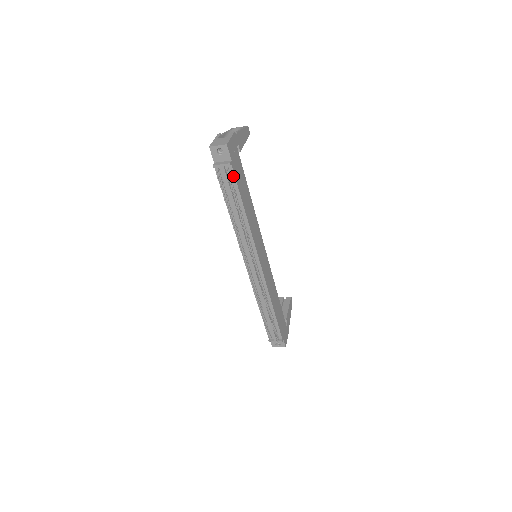
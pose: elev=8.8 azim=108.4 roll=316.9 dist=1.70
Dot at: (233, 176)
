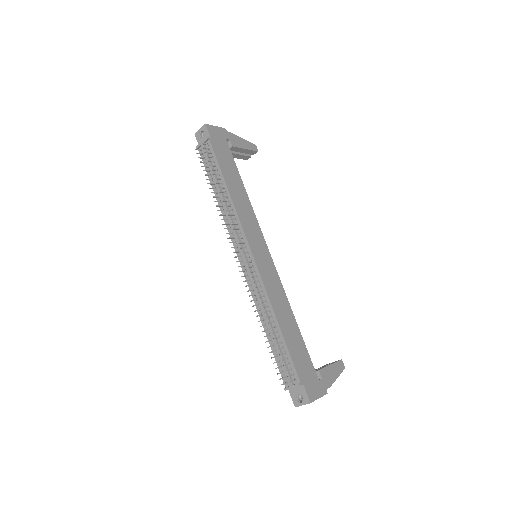
Dot at: (212, 151)
